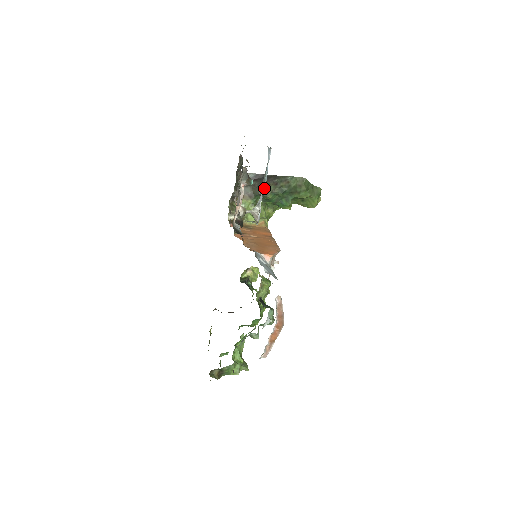
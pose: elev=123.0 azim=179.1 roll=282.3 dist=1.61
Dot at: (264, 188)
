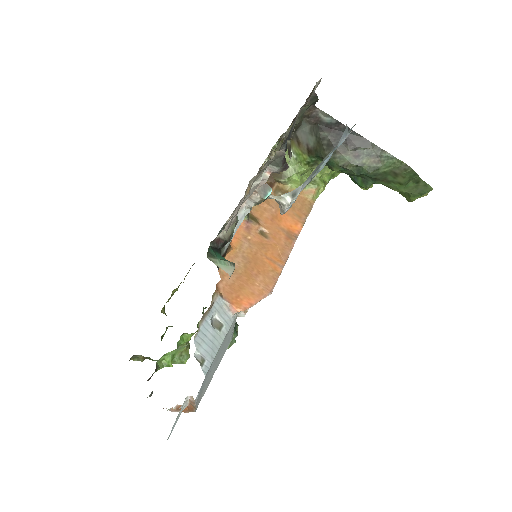
Dot at: occluded
